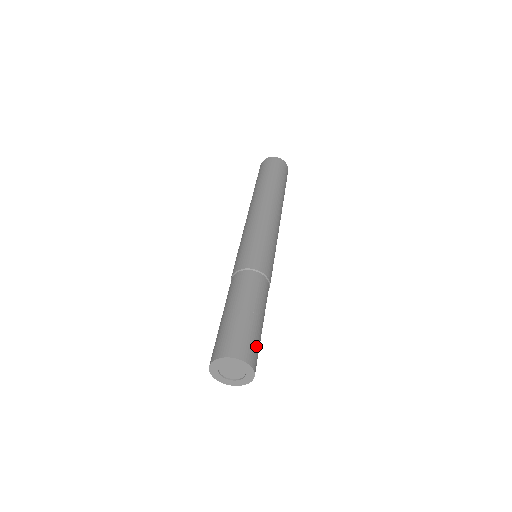
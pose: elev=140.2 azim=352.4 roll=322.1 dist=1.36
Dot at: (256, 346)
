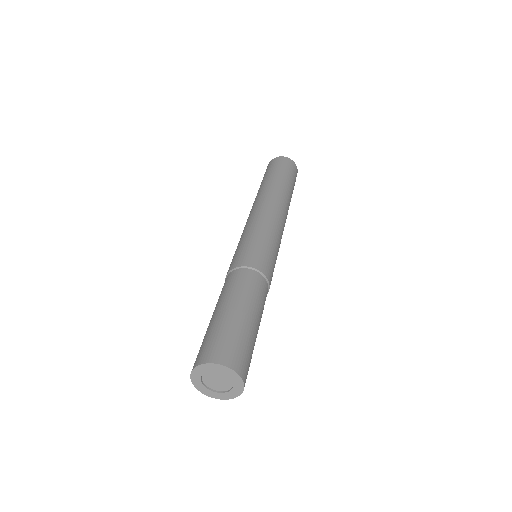
Dot at: (231, 341)
